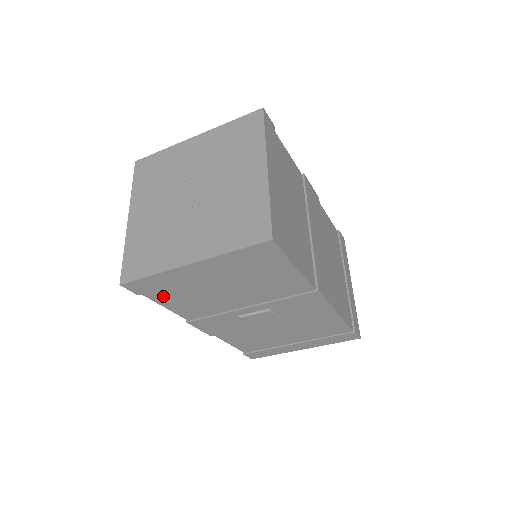
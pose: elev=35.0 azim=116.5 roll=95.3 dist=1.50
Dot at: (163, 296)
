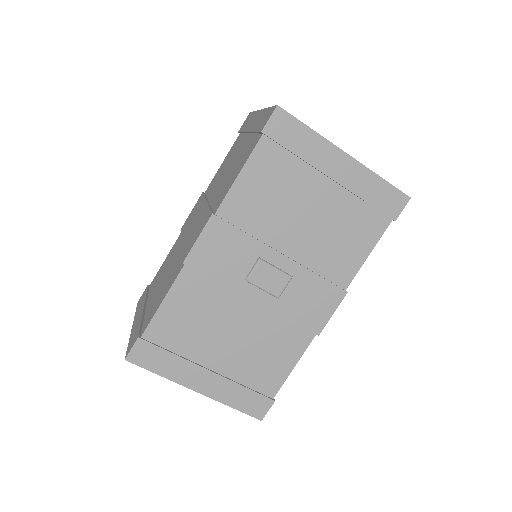
Dot at: (267, 159)
